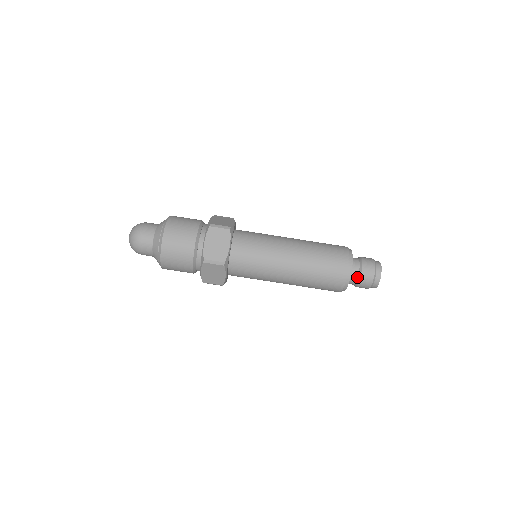
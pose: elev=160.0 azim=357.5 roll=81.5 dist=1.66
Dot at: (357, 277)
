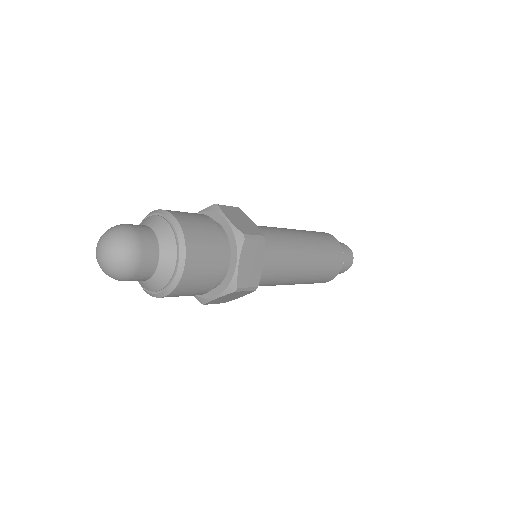
Dot at: occluded
